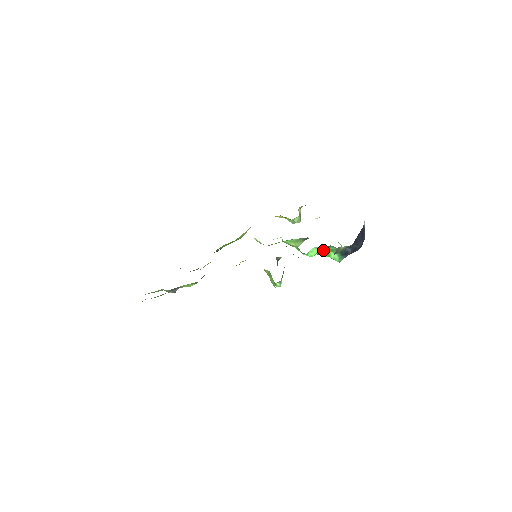
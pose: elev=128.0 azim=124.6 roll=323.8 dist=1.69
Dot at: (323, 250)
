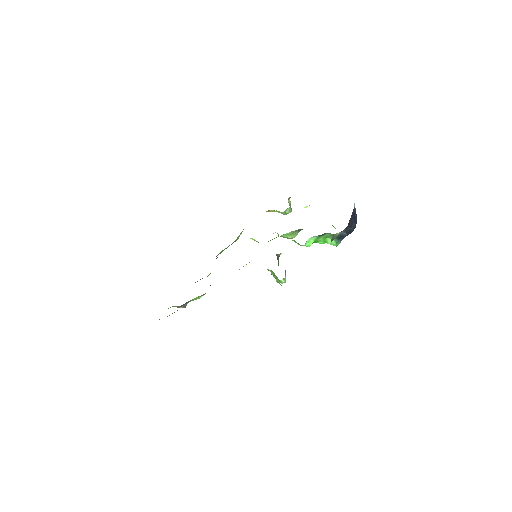
Dot at: (319, 238)
